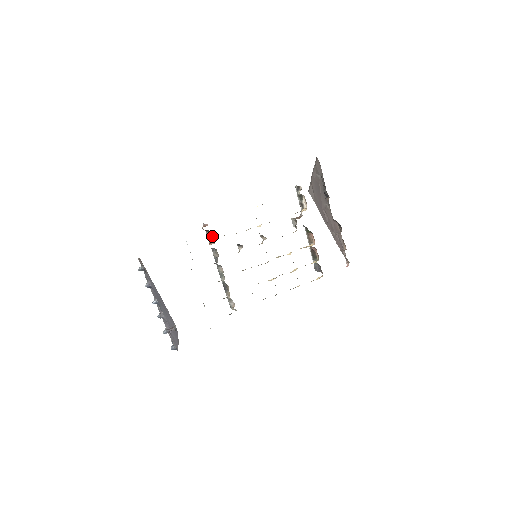
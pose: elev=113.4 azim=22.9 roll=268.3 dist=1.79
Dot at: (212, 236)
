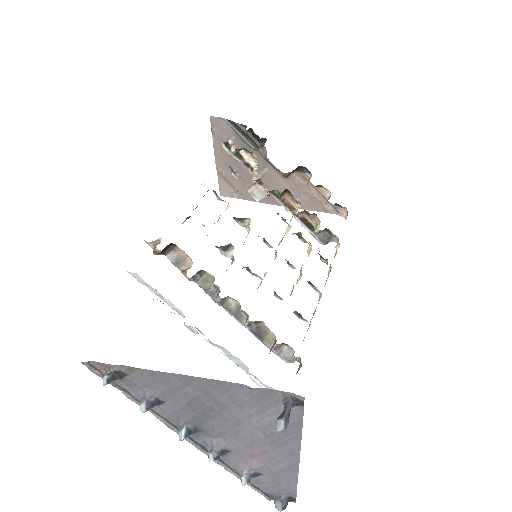
Dot at: (180, 252)
